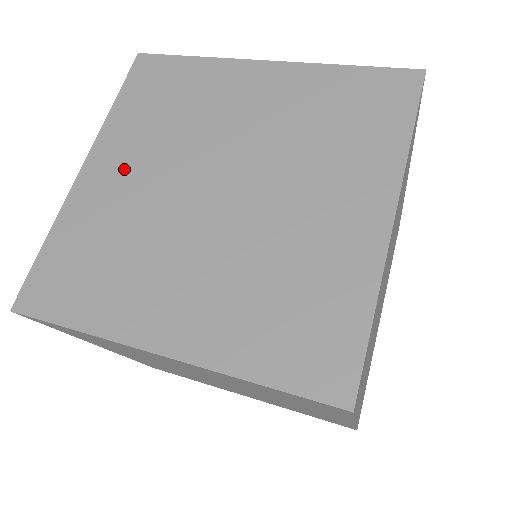
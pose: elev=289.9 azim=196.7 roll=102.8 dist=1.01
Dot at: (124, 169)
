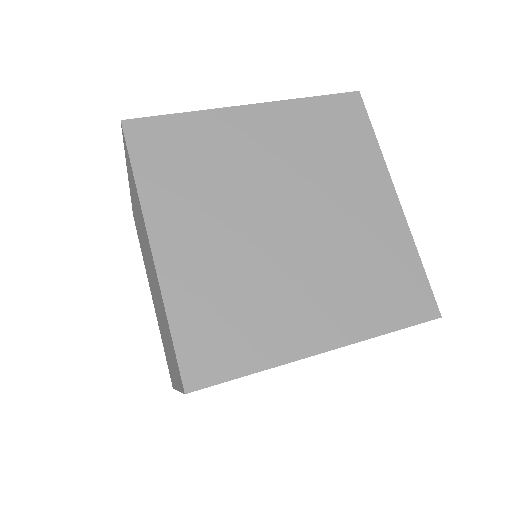
Dot at: occluded
